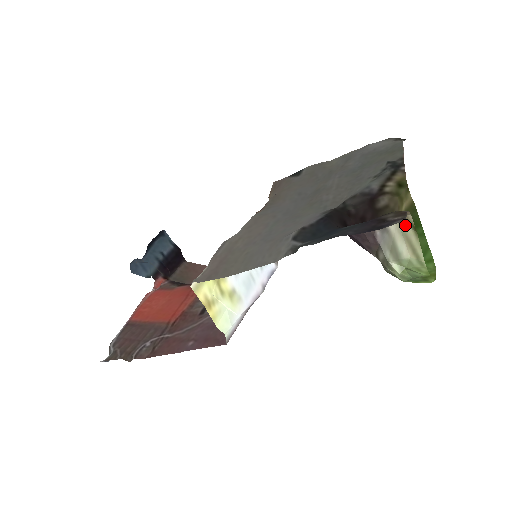
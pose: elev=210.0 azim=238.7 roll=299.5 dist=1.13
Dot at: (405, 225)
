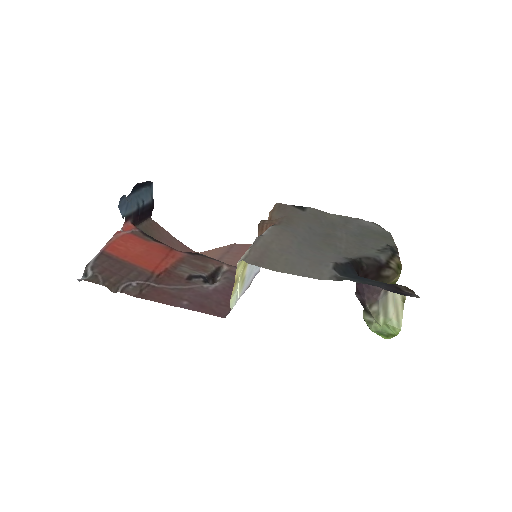
Dot at: (398, 296)
